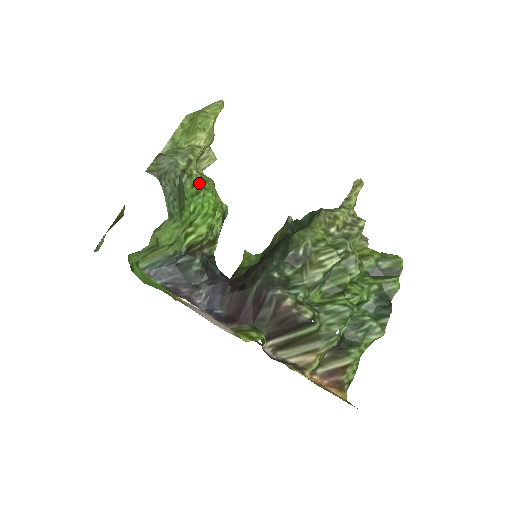
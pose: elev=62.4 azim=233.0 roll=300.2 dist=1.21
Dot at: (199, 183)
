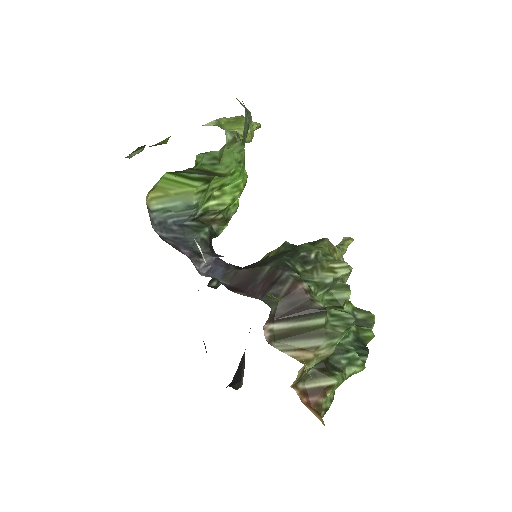
Dot at: (244, 154)
